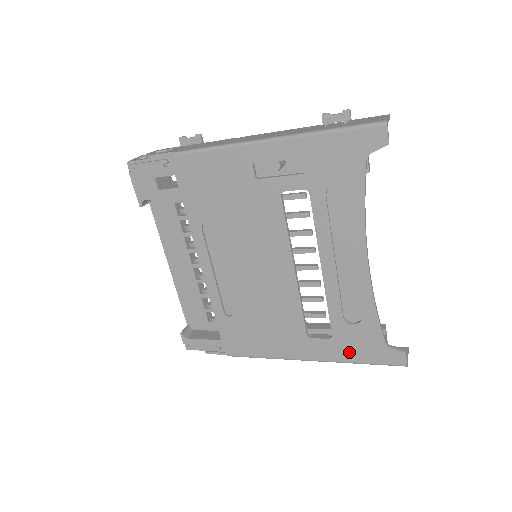
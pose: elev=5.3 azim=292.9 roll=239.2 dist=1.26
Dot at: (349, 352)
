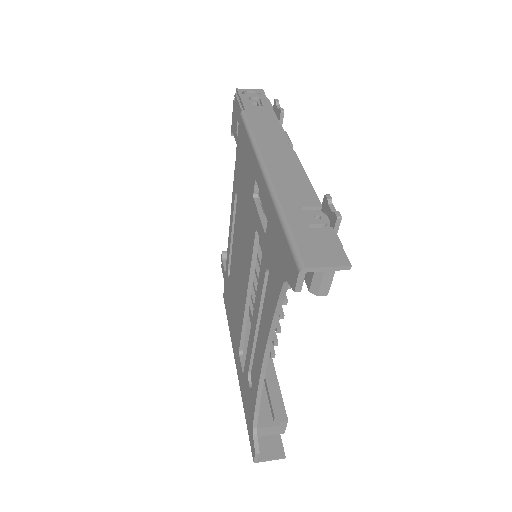
Dot at: (244, 398)
